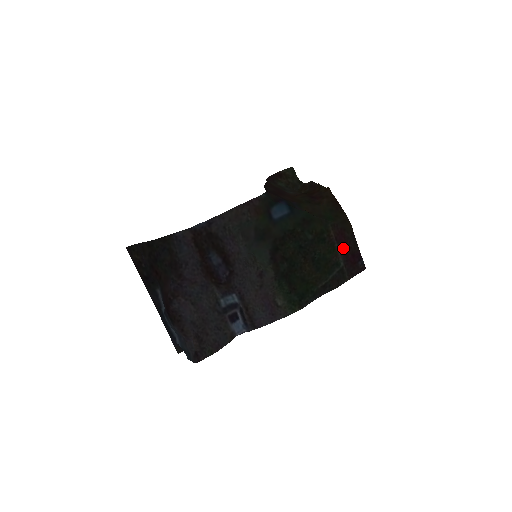
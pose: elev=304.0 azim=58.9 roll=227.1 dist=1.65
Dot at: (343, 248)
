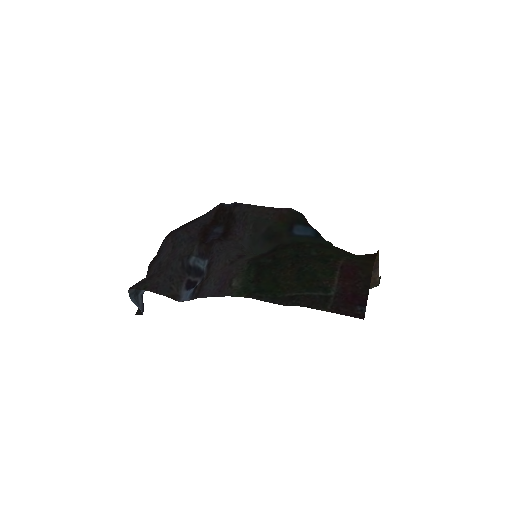
Dot at: (346, 281)
